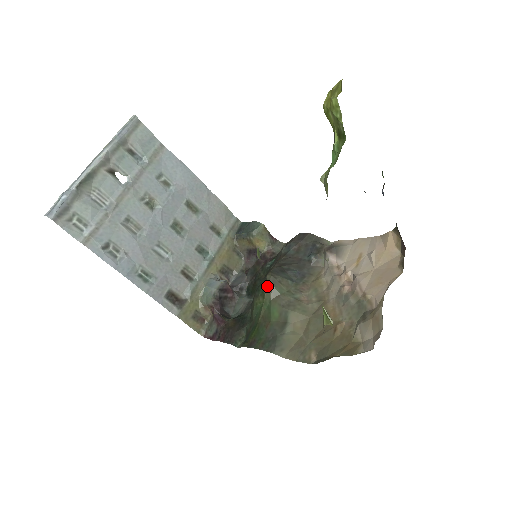
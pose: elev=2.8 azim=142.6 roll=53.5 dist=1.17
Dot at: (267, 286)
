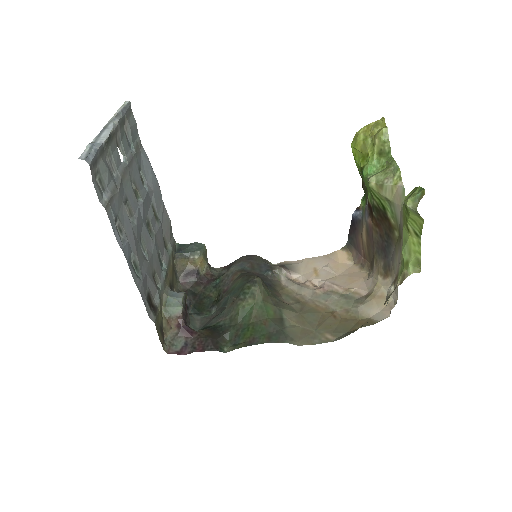
Dot at: (258, 287)
